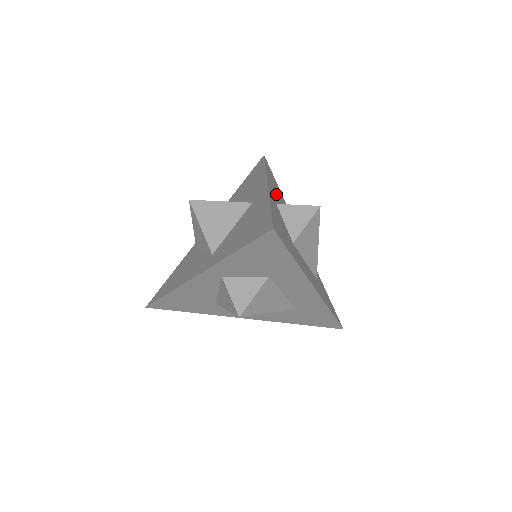
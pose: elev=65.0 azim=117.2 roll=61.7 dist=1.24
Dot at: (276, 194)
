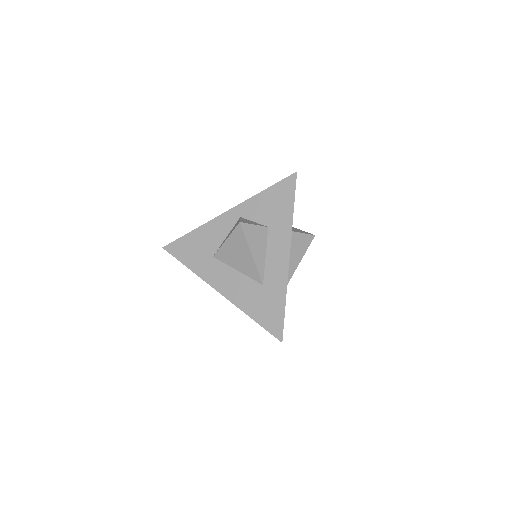
Dot at: occluded
